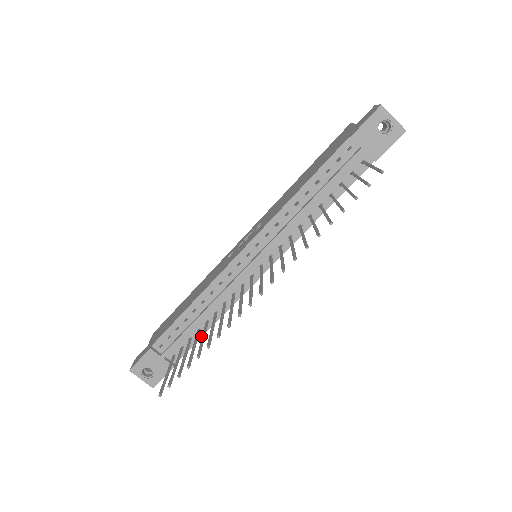
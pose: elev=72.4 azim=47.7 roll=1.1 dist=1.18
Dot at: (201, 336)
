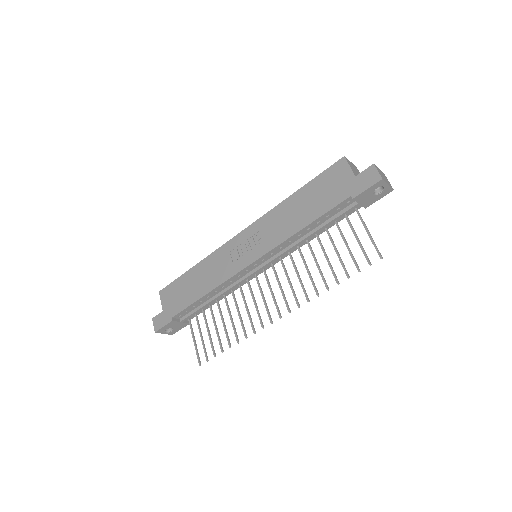
Dot at: occluded
